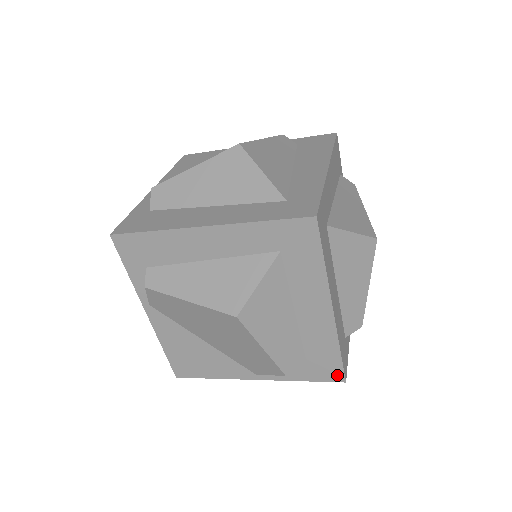
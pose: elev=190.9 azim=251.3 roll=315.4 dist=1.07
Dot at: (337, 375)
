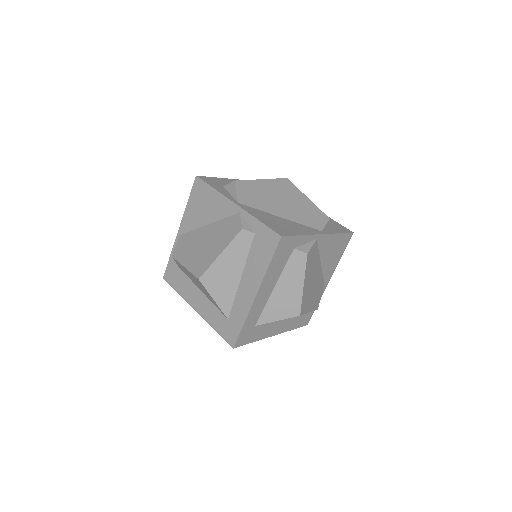
Dot at: occluded
